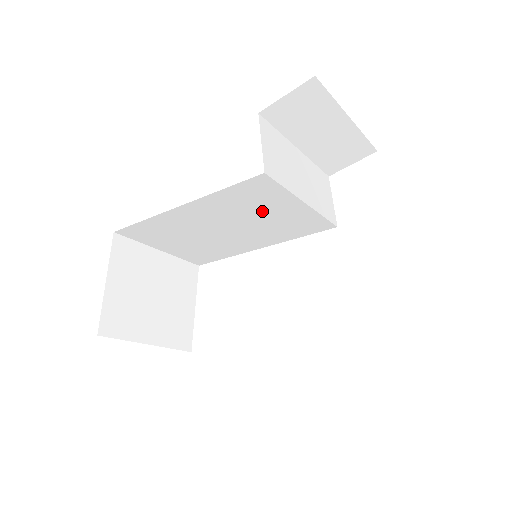
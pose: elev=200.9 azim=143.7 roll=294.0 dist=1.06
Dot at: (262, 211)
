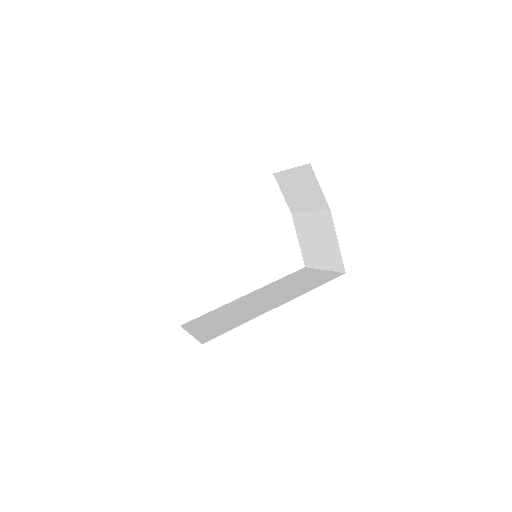
Dot at: occluded
